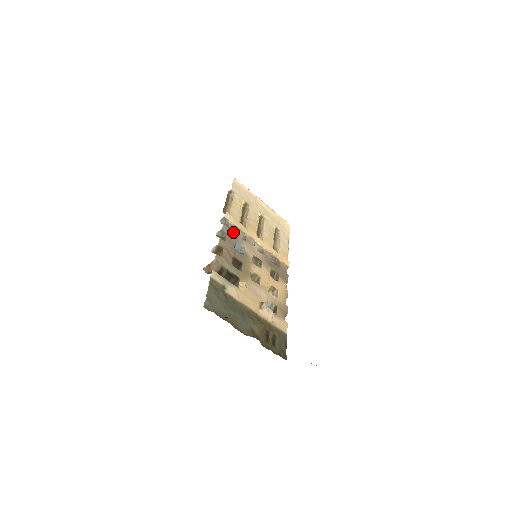
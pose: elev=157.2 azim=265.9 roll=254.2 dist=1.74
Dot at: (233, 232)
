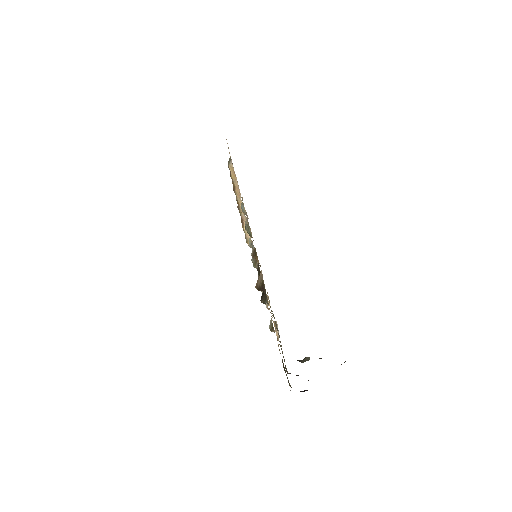
Dot at: occluded
